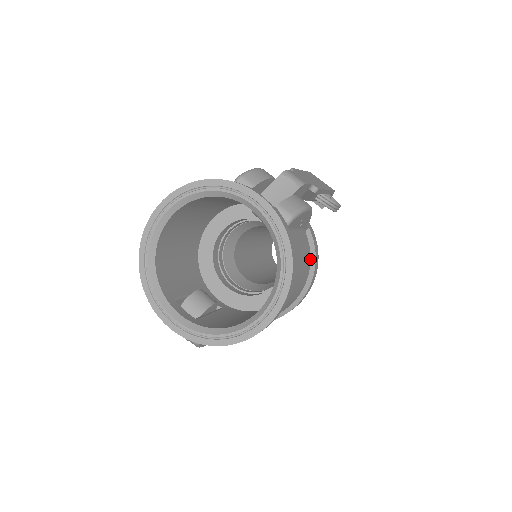
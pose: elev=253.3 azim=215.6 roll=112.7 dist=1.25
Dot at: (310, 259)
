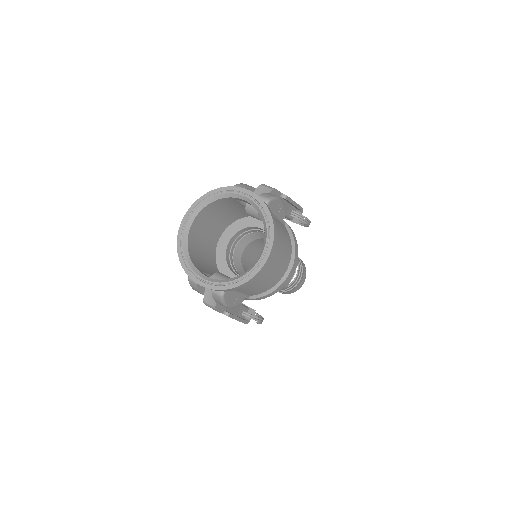
Dot at: (291, 241)
